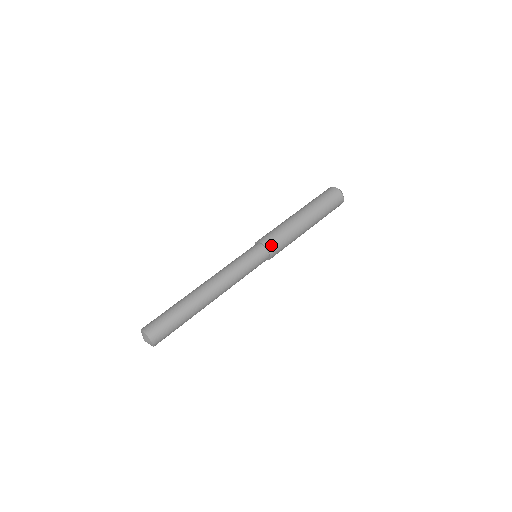
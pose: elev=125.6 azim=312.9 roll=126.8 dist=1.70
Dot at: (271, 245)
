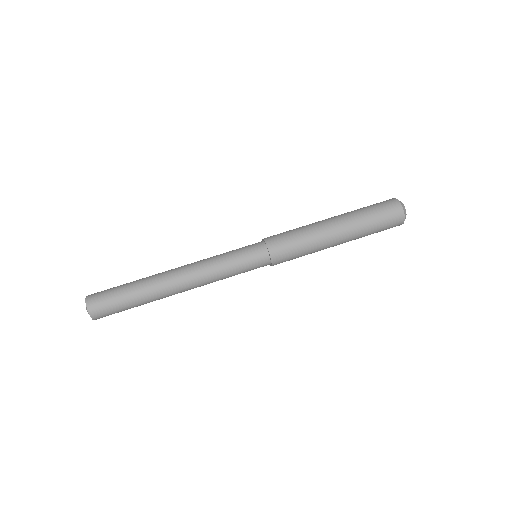
Dot at: (278, 256)
